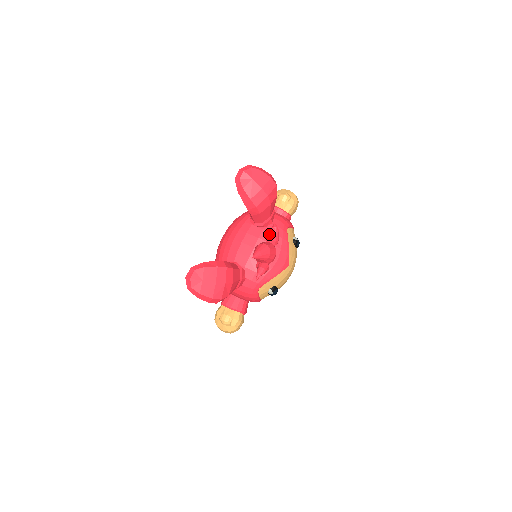
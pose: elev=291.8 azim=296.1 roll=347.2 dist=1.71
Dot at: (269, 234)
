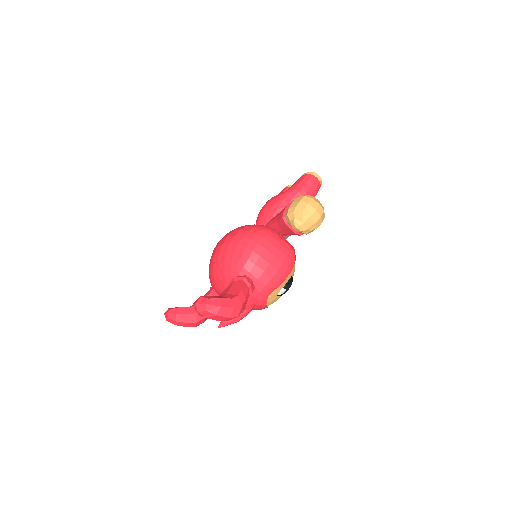
Dot at: occluded
